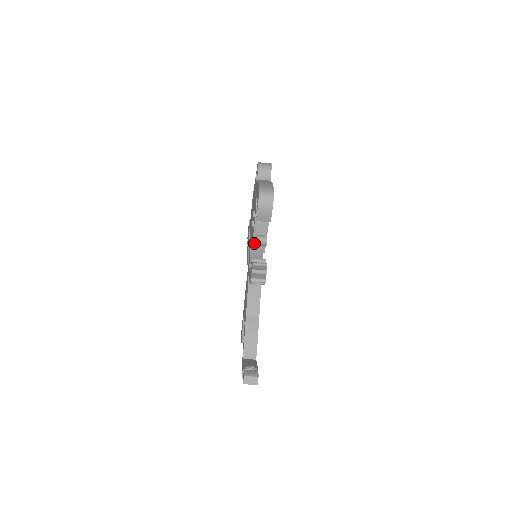
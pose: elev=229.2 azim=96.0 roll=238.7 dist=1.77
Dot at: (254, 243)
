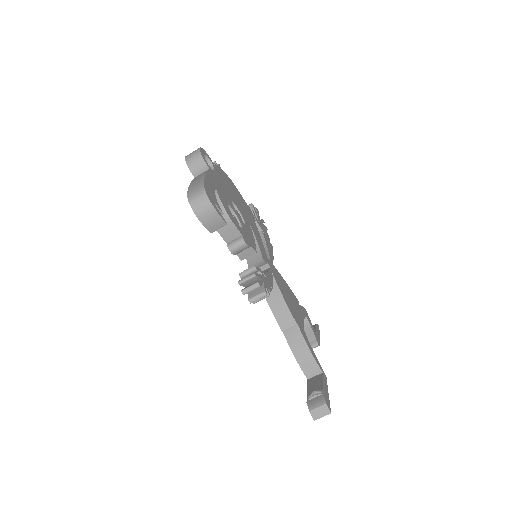
Dot at: (233, 253)
